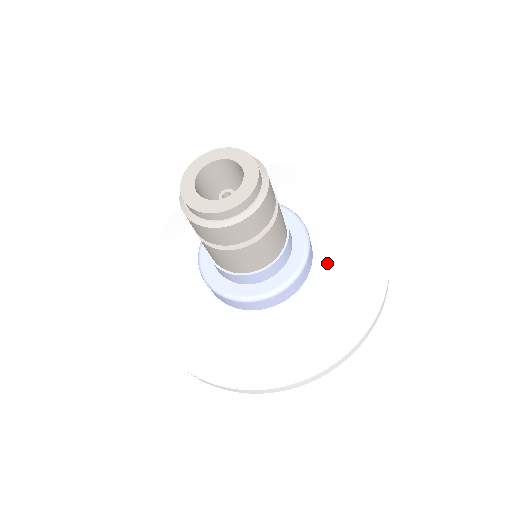
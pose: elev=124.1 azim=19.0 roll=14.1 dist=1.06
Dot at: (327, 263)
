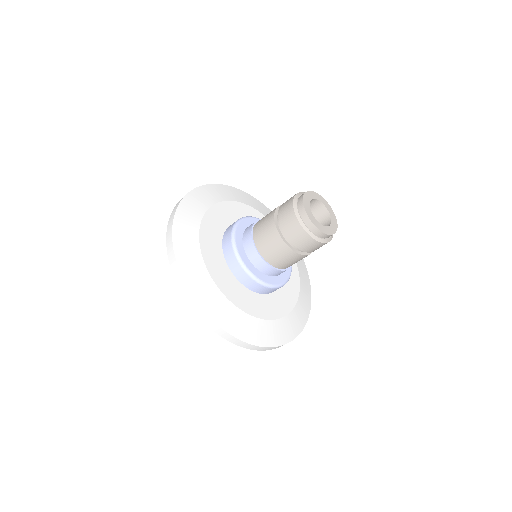
Dot at: (280, 300)
